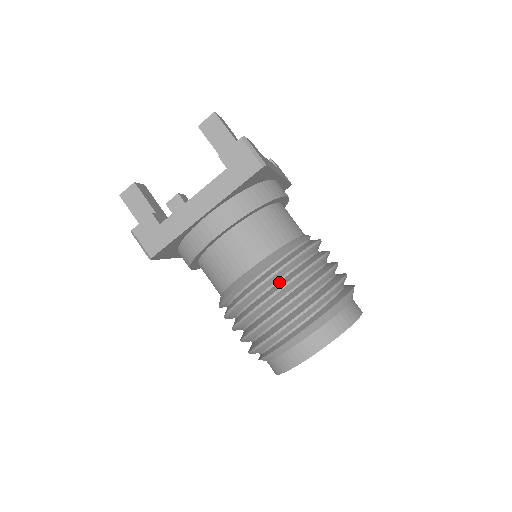
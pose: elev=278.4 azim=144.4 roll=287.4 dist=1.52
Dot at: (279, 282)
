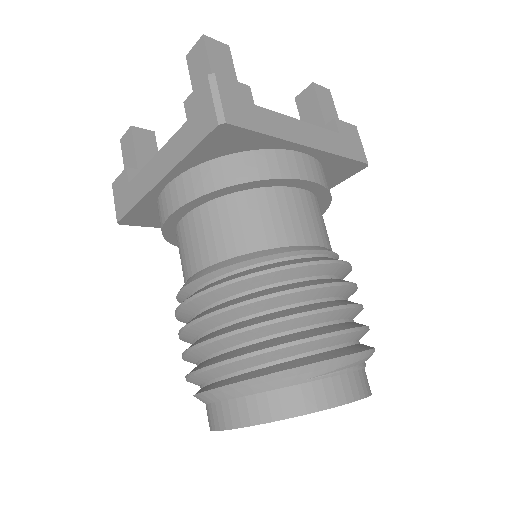
Dot at: (218, 305)
